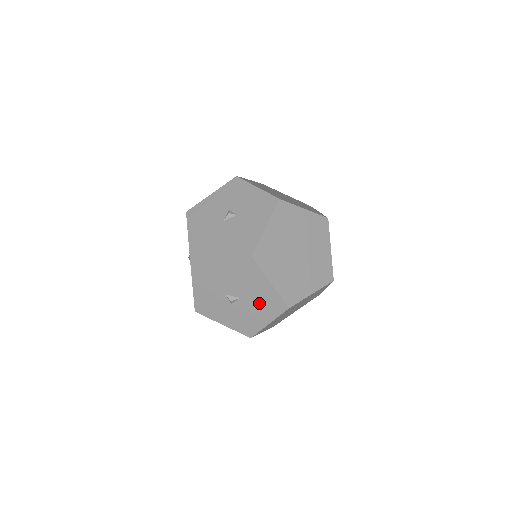
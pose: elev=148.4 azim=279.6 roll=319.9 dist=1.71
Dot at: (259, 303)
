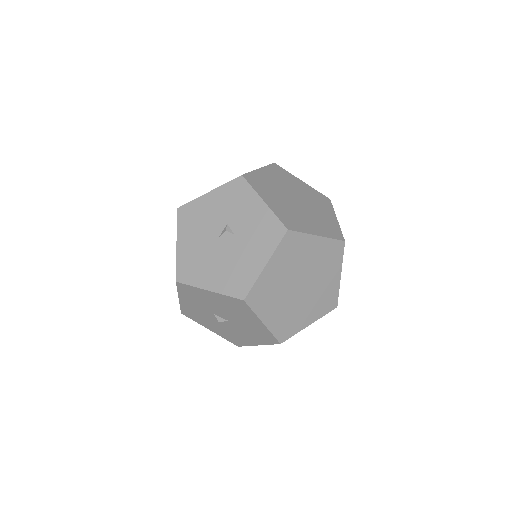
Dot at: (249, 330)
